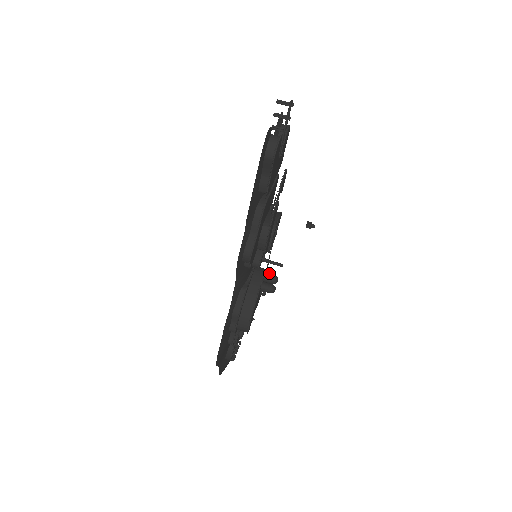
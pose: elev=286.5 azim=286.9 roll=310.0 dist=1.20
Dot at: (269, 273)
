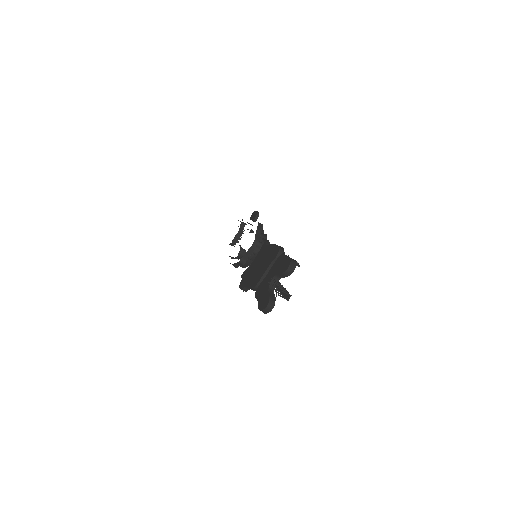
Dot at: occluded
